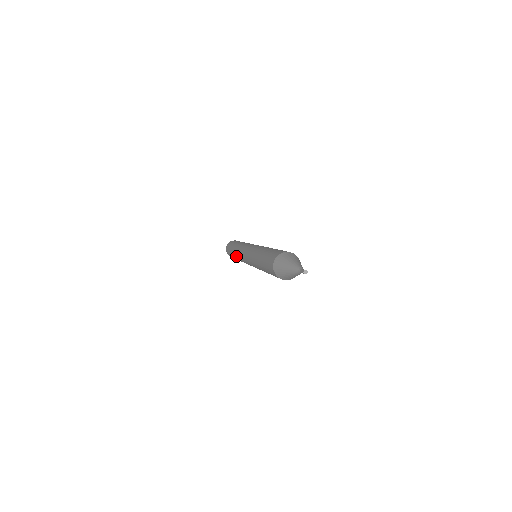
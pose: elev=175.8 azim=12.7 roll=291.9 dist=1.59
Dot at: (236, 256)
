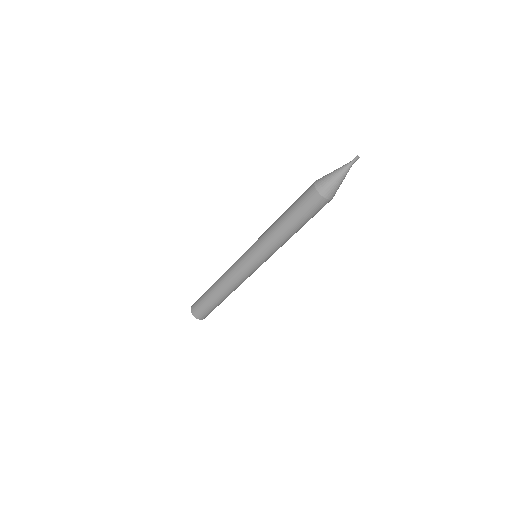
Dot at: (221, 285)
